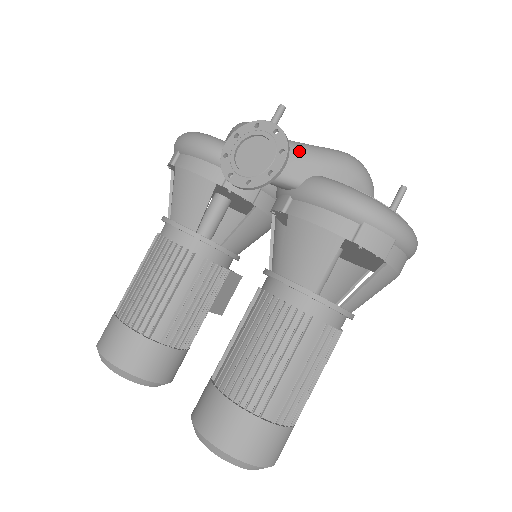
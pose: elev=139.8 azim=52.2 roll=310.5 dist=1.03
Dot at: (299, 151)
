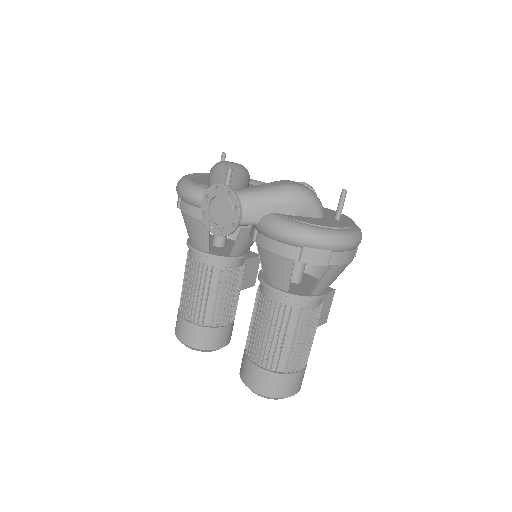
Dot at: (250, 201)
